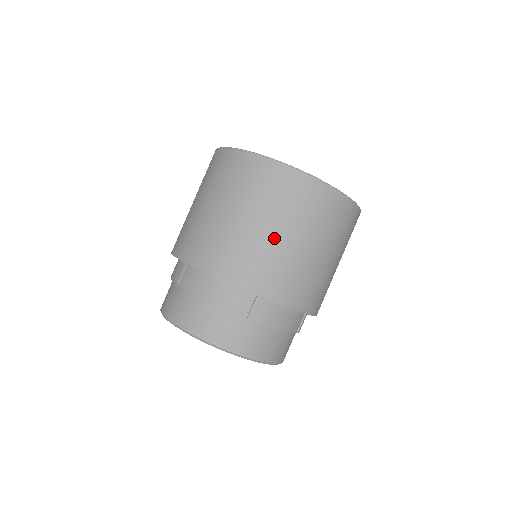
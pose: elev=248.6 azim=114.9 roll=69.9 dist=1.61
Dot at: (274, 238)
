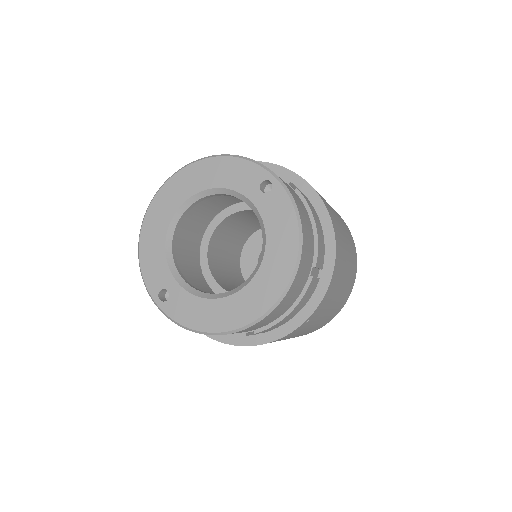
Dot at: occluded
